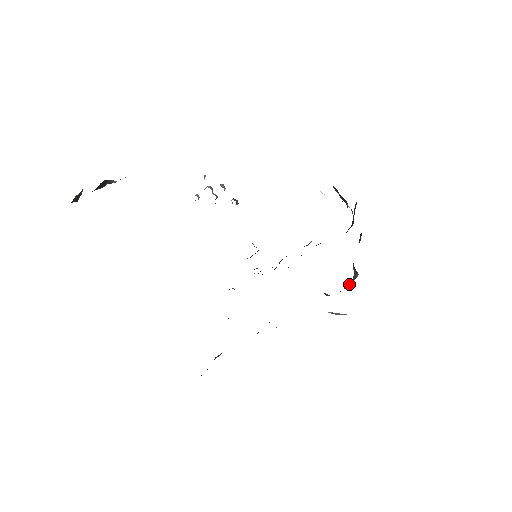
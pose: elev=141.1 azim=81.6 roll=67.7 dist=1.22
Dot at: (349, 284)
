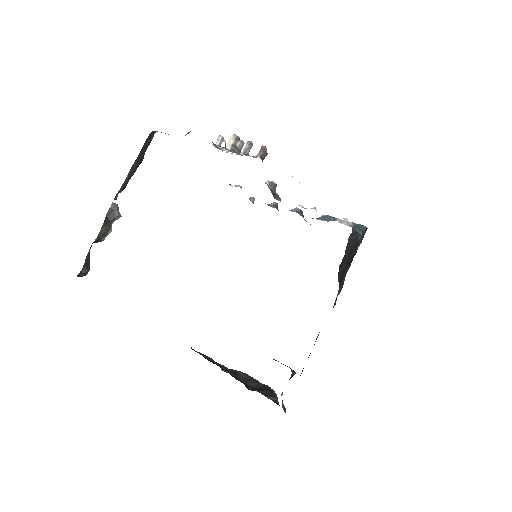
Dot at: occluded
